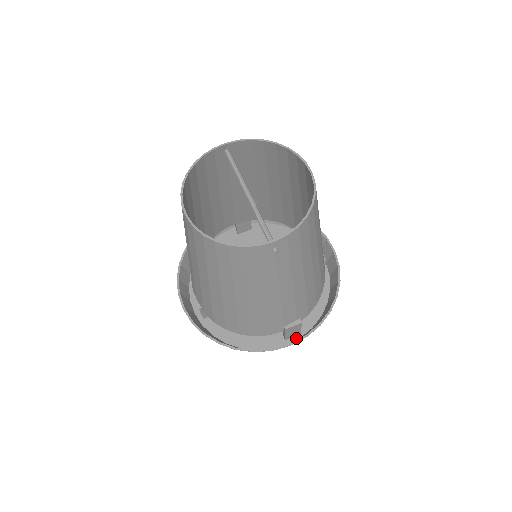
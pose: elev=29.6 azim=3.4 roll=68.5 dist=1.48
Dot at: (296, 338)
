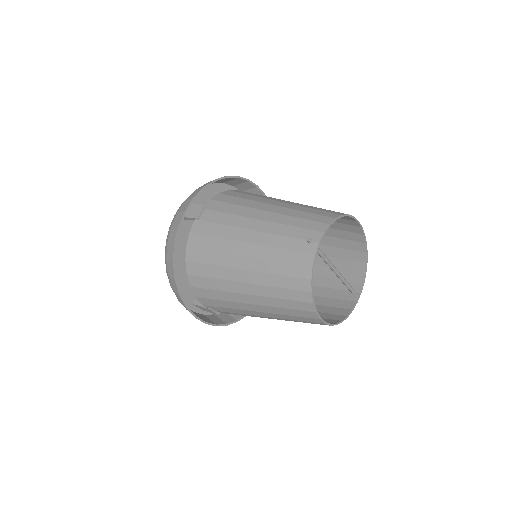
Dot at: occluded
